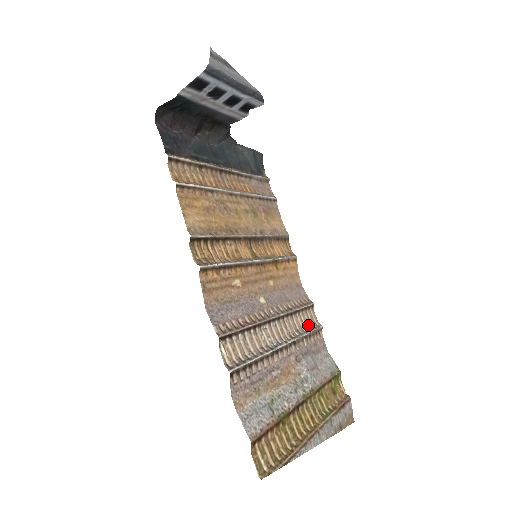
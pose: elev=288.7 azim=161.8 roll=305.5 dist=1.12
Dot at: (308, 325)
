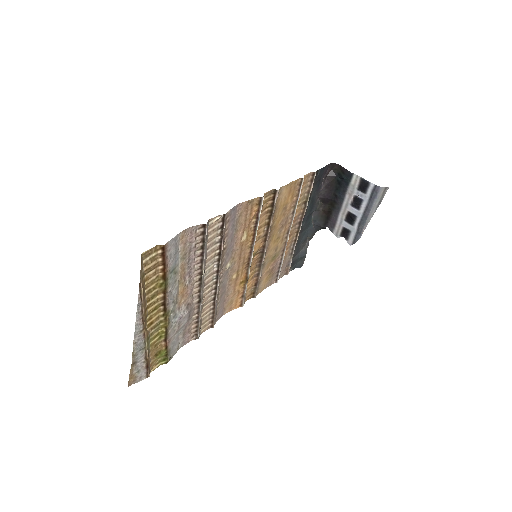
Dot at: (202, 321)
